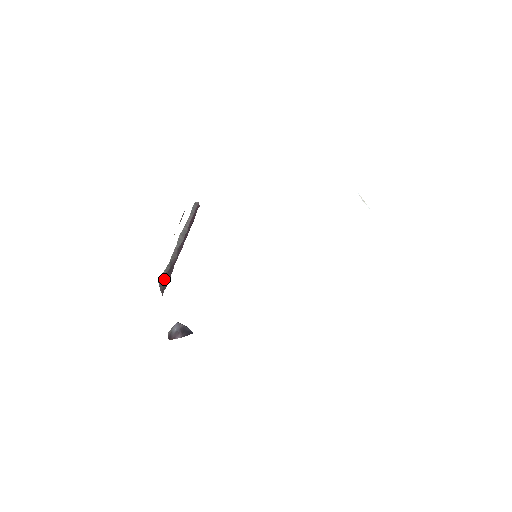
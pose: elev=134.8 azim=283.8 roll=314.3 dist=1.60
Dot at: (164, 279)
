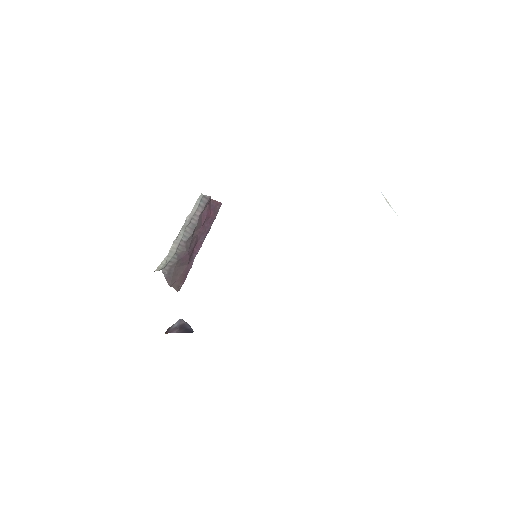
Dot at: (172, 272)
